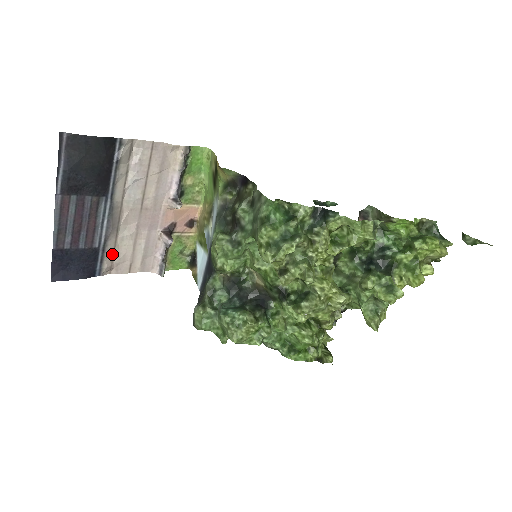
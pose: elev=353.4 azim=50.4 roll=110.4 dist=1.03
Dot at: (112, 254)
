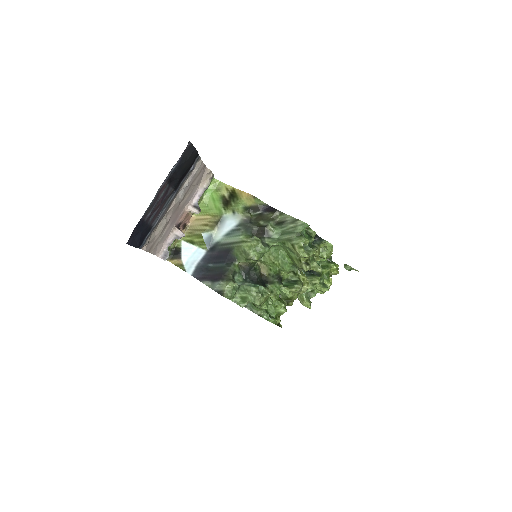
Dot at: (151, 234)
